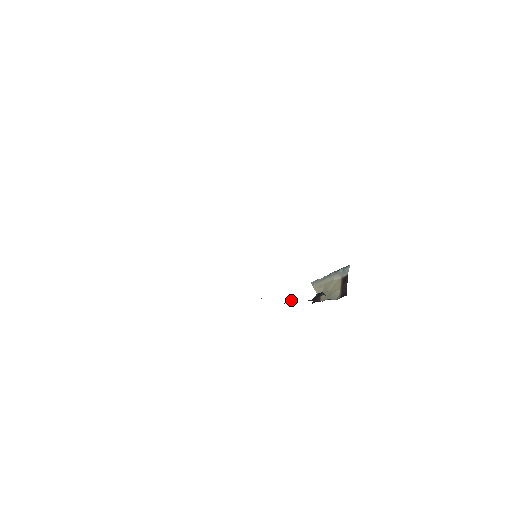
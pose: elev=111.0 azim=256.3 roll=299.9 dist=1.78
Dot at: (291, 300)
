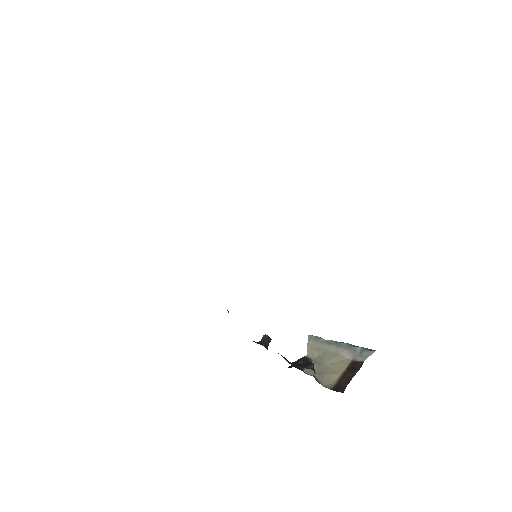
Dot at: (266, 342)
